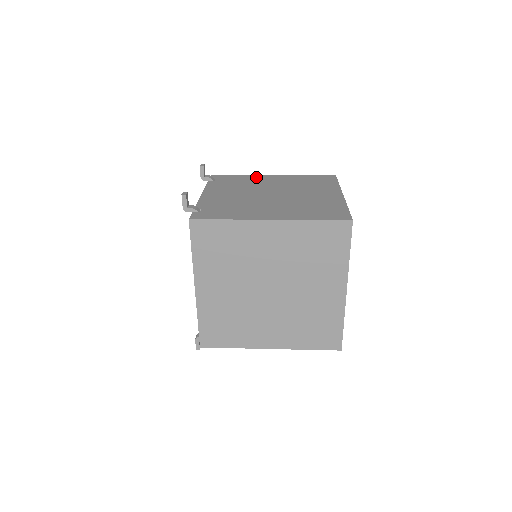
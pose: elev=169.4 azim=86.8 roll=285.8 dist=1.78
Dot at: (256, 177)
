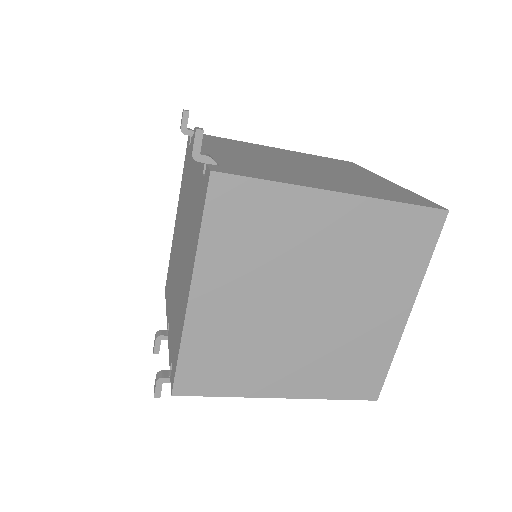
Dot at: (256, 145)
